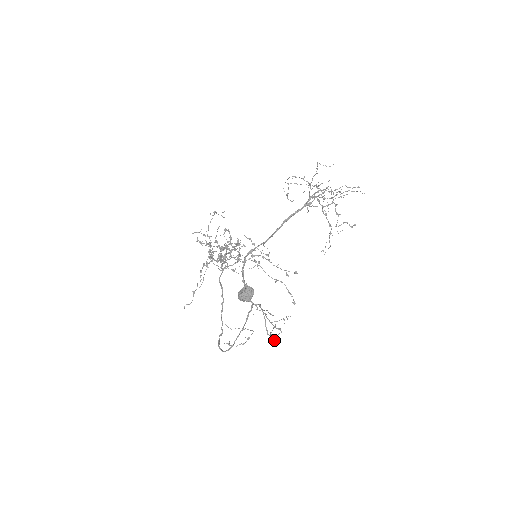
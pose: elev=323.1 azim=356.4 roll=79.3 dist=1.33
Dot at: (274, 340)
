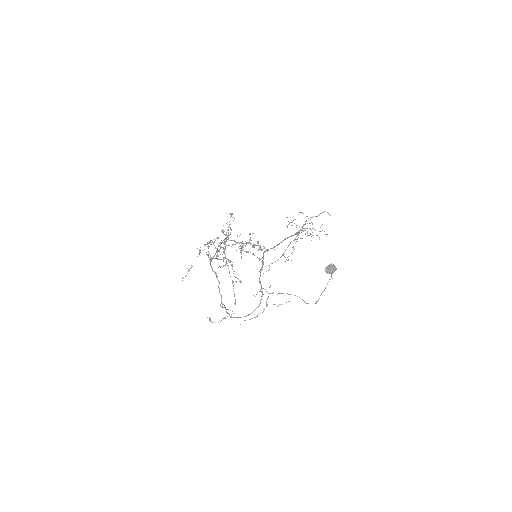
Dot at: occluded
